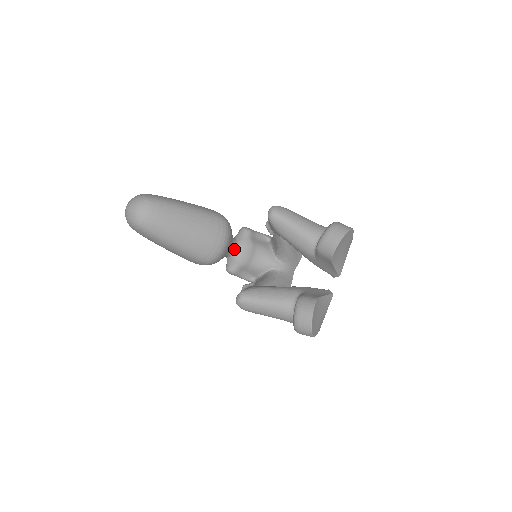
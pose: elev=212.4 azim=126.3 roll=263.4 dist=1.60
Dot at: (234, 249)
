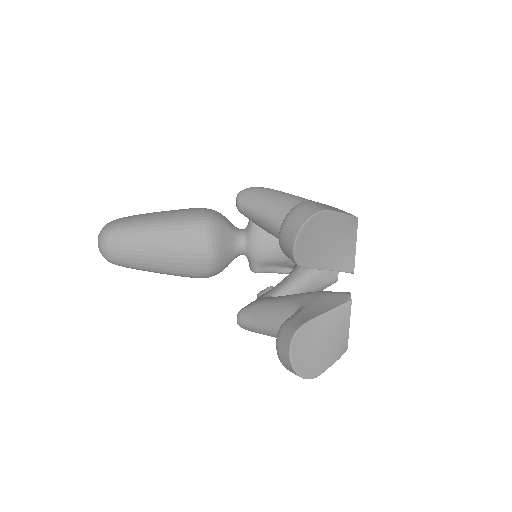
Dot at: (242, 246)
